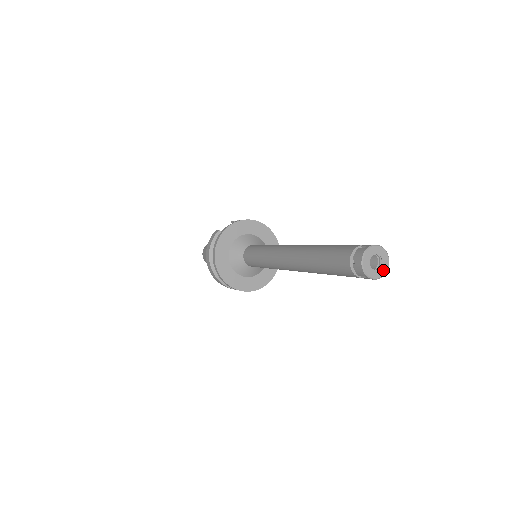
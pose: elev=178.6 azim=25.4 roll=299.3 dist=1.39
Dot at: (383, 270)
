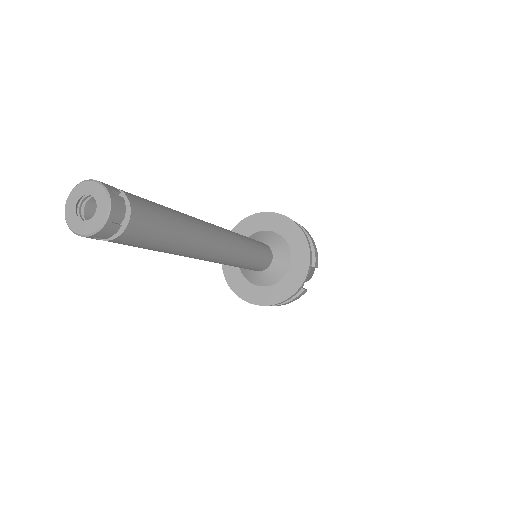
Dot at: (102, 209)
